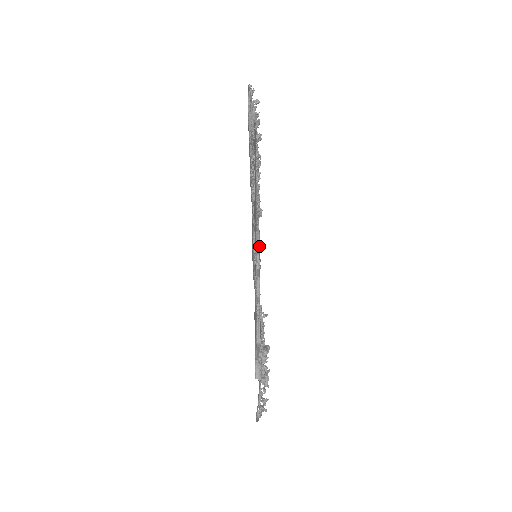
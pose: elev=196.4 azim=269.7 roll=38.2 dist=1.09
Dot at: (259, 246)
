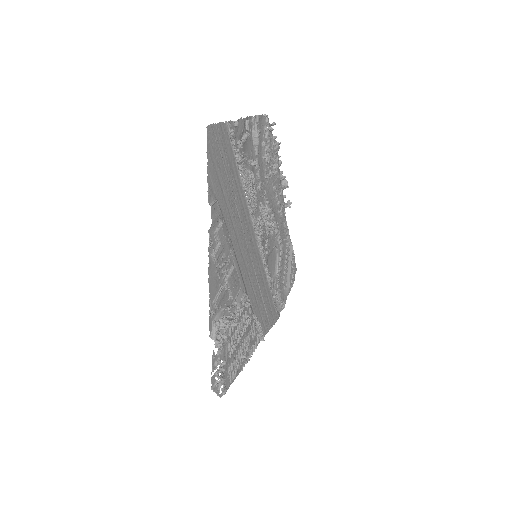
Dot at: (214, 208)
